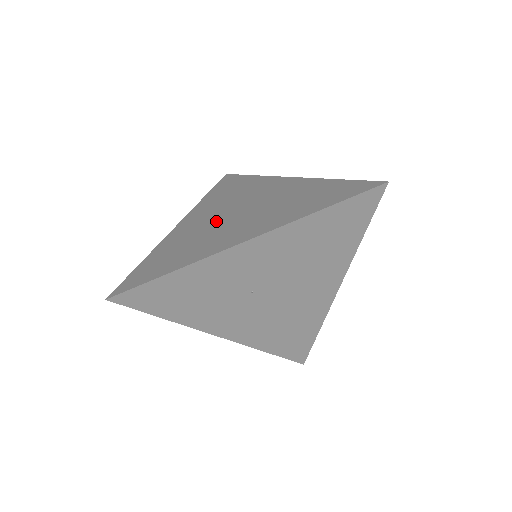
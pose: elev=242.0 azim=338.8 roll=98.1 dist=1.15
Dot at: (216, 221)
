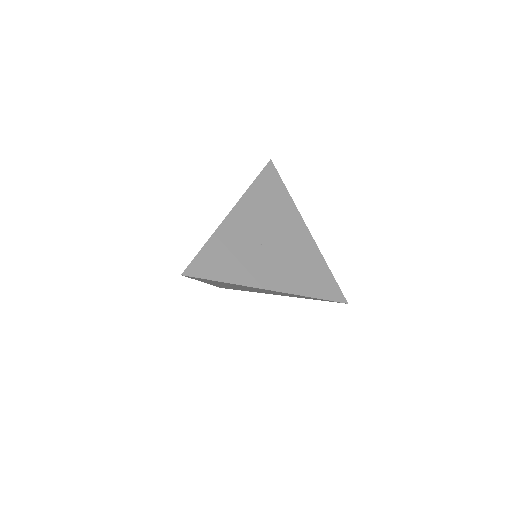
Dot at: occluded
